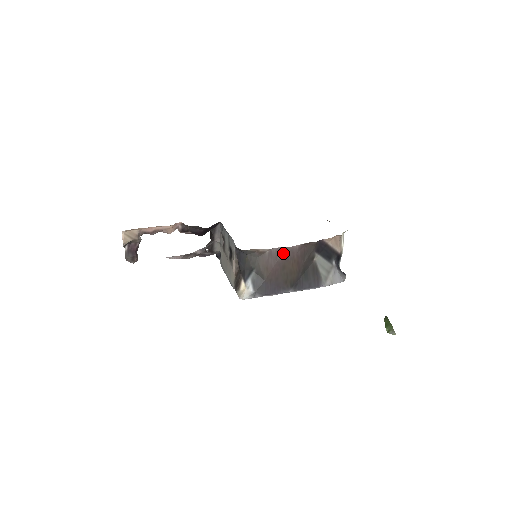
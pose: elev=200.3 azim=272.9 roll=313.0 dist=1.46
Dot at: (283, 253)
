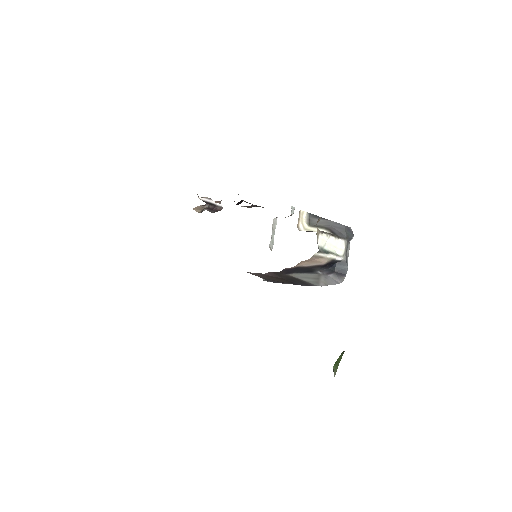
Dot at: (258, 274)
